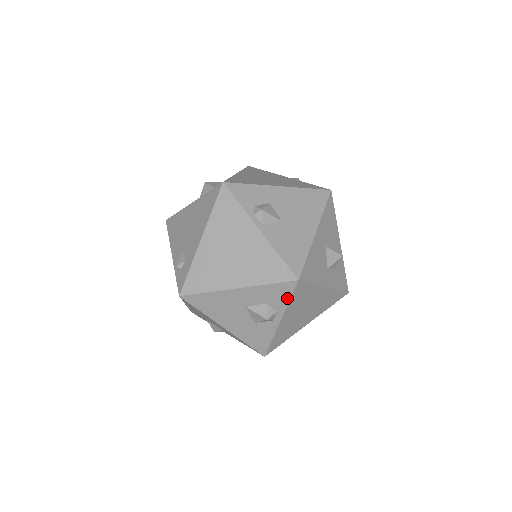
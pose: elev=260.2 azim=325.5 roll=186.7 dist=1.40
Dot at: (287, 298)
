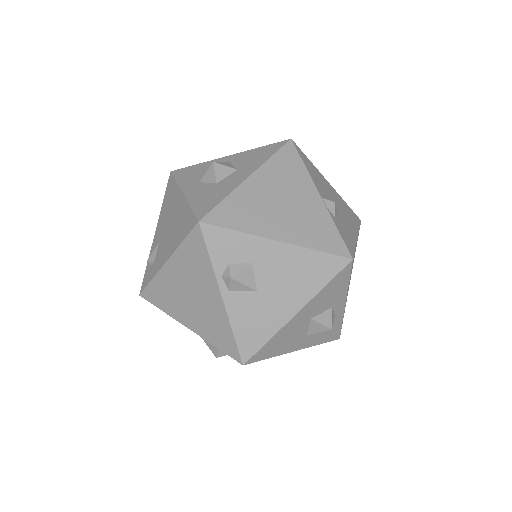
Dot at: occluded
